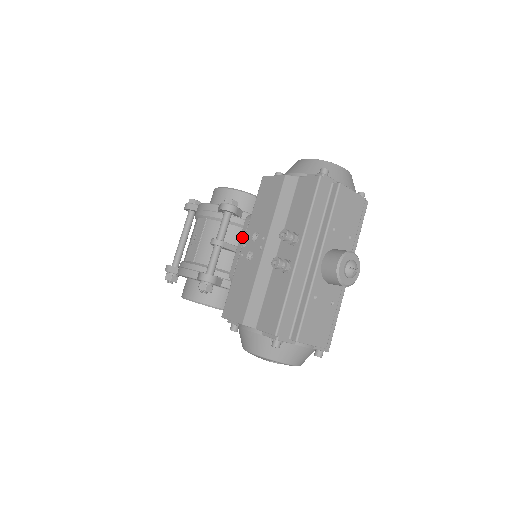
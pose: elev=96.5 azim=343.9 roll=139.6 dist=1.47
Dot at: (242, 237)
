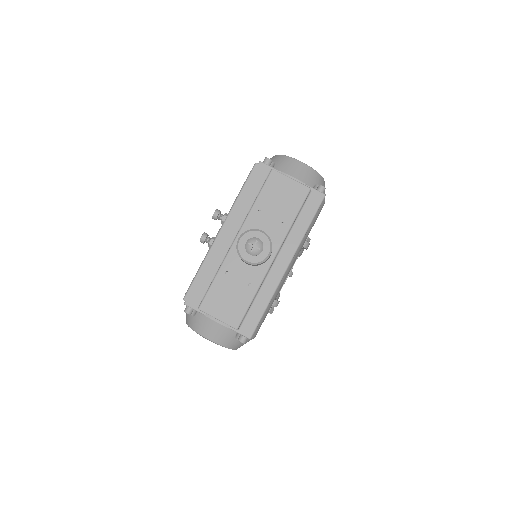
Dot at: occluded
